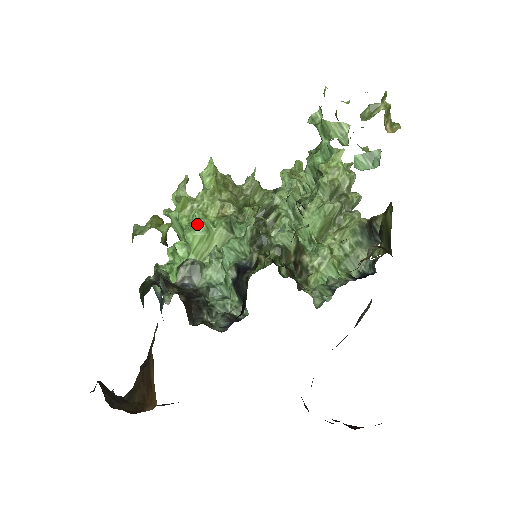
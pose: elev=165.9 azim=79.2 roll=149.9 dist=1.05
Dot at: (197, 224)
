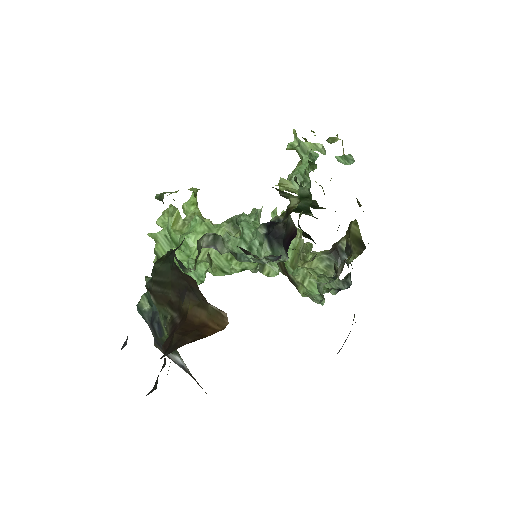
Dot at: (198, 226)
